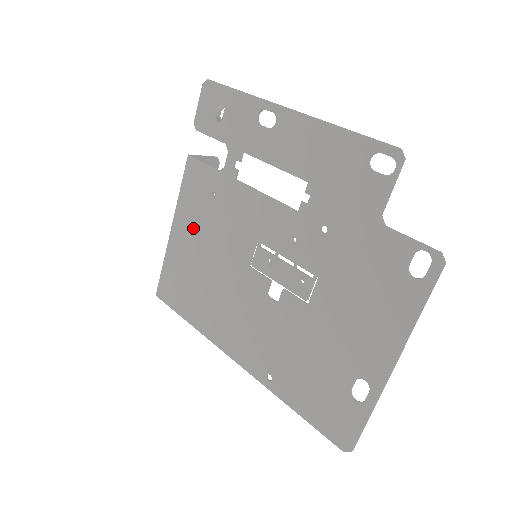
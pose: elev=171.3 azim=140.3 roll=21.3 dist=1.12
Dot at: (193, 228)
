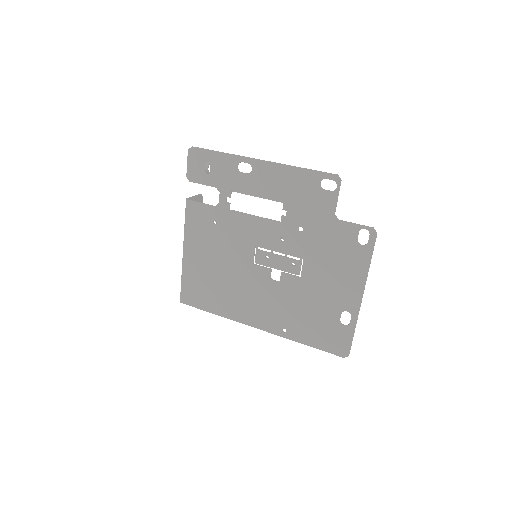
Dot at: (202, 248)
